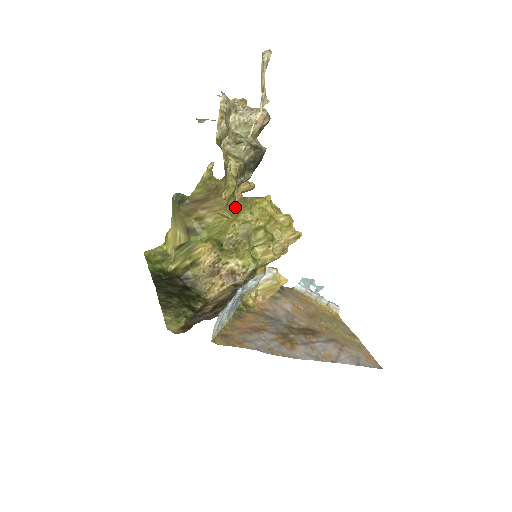
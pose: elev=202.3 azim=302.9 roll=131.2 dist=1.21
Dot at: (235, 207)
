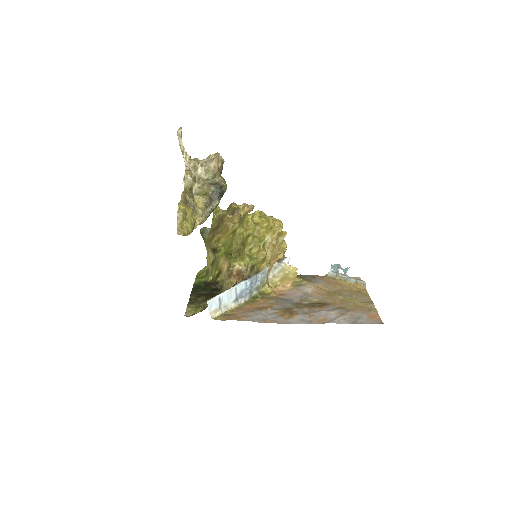
Dot at: (234, 226)
